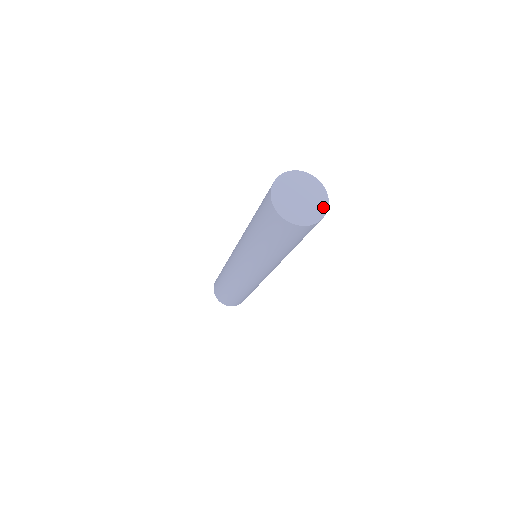
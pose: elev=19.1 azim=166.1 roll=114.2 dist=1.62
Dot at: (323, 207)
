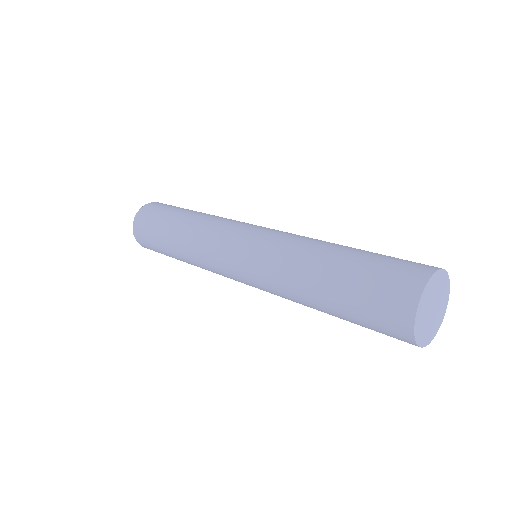
Dot at: (440, 321)
